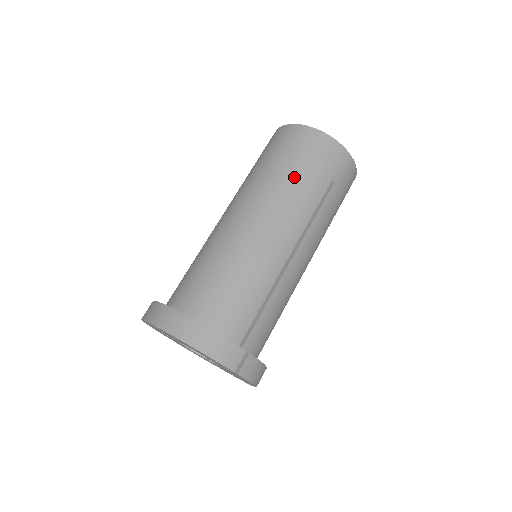
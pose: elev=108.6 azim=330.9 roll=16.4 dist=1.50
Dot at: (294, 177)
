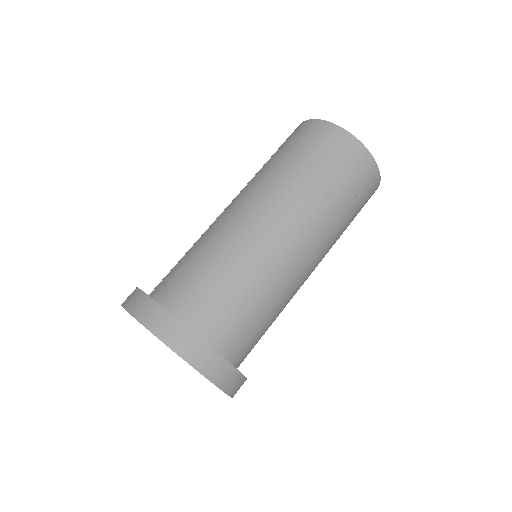
Dot at: (319, 184)
